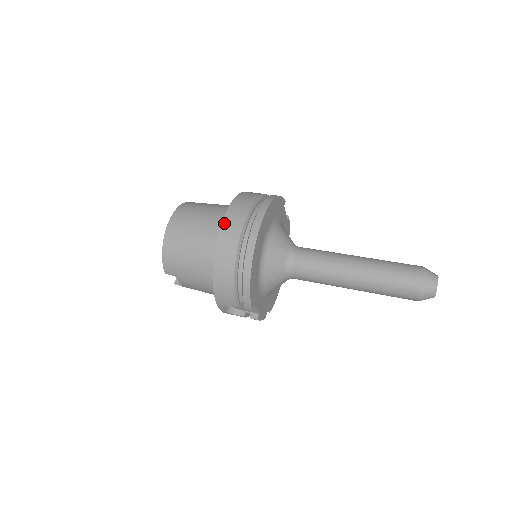
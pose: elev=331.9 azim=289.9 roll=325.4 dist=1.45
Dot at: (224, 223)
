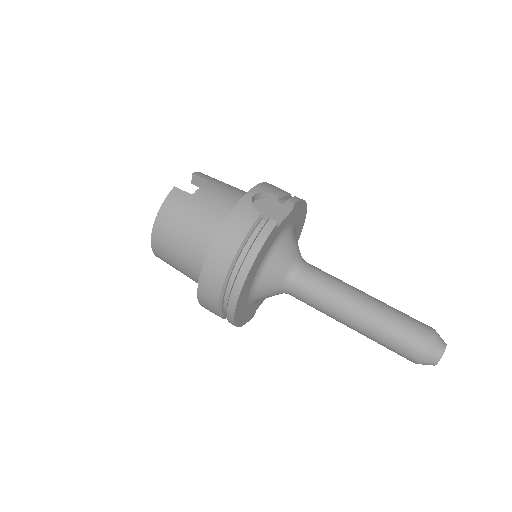
Dot at: (199, 293)
